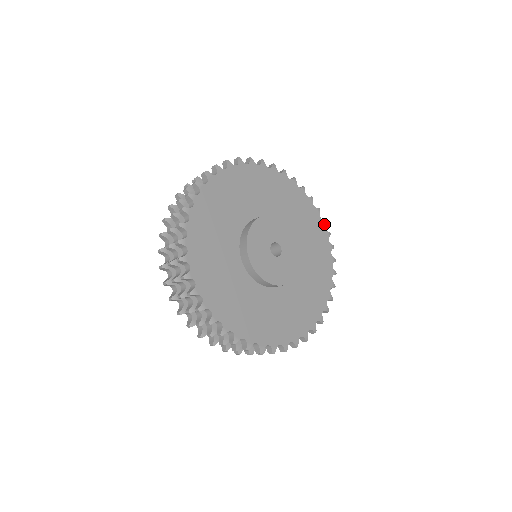
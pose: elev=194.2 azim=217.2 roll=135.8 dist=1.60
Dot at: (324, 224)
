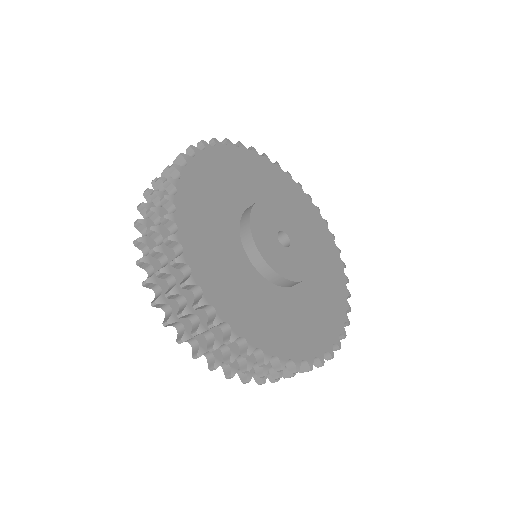
Dot at: (346, 321)
